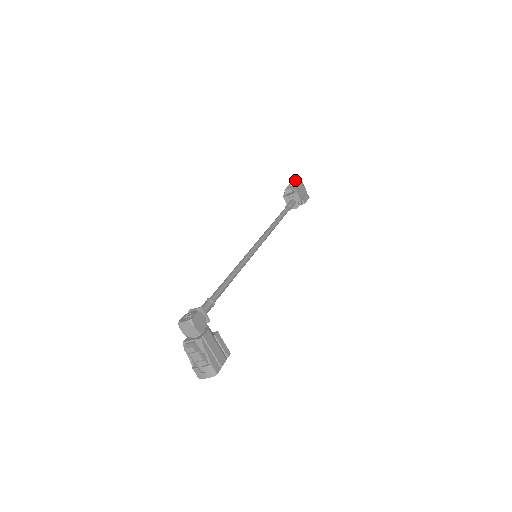
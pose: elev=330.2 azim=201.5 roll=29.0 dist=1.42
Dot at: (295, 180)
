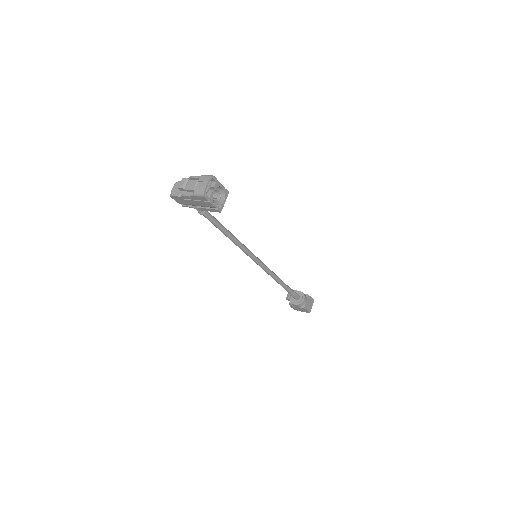
Dot at: occluded
